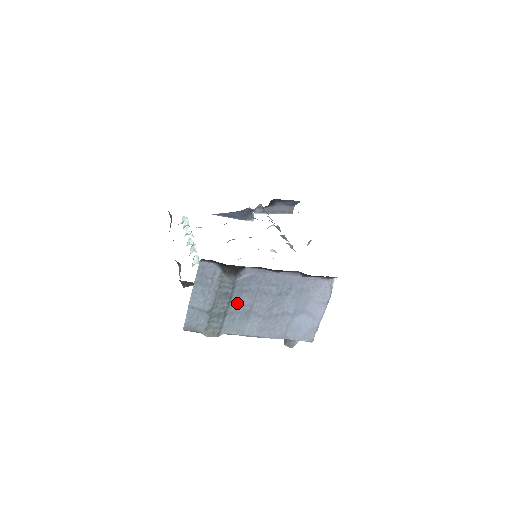
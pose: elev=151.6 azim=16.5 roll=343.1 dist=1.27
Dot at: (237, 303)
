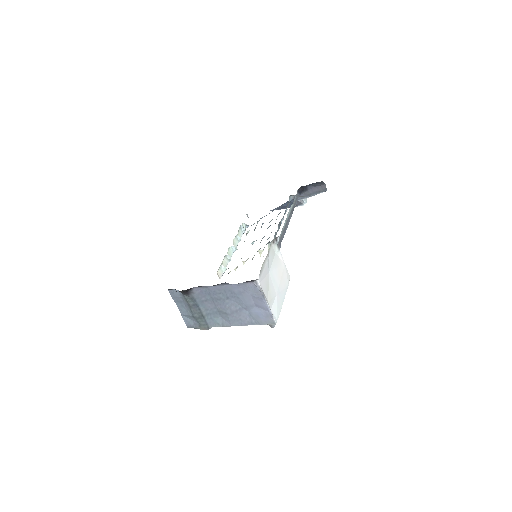
Dot at: (206, 308)
